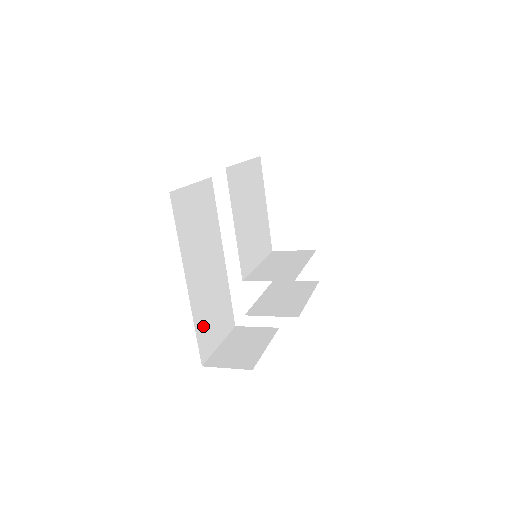
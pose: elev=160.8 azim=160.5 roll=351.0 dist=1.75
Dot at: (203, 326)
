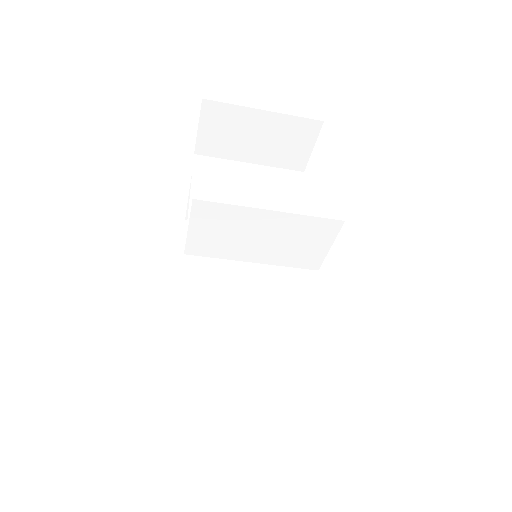
Dot at: (195, 378)
